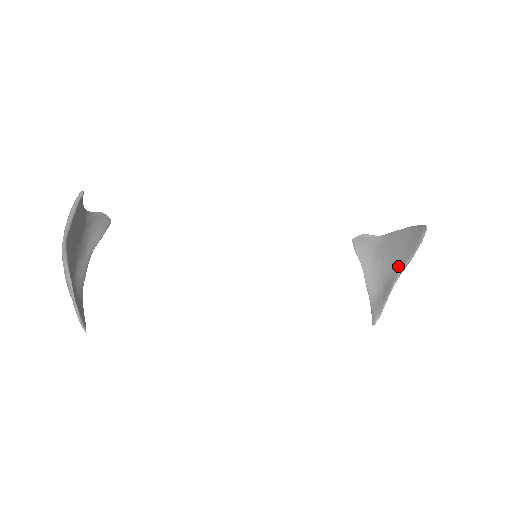
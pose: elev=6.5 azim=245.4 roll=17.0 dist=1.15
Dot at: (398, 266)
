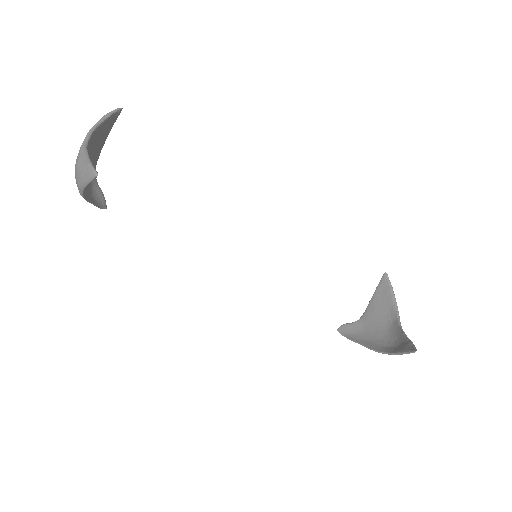
Dot at: (392, 320)
